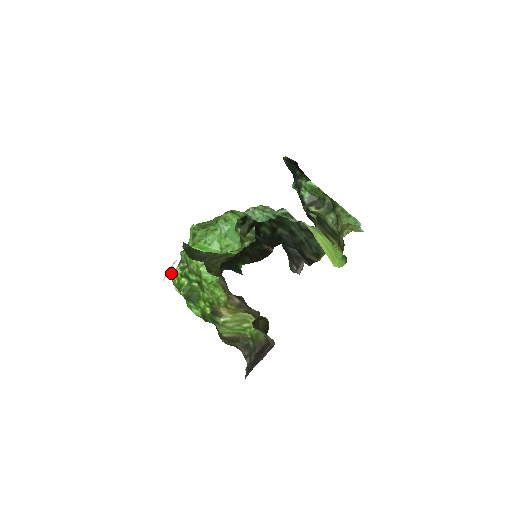
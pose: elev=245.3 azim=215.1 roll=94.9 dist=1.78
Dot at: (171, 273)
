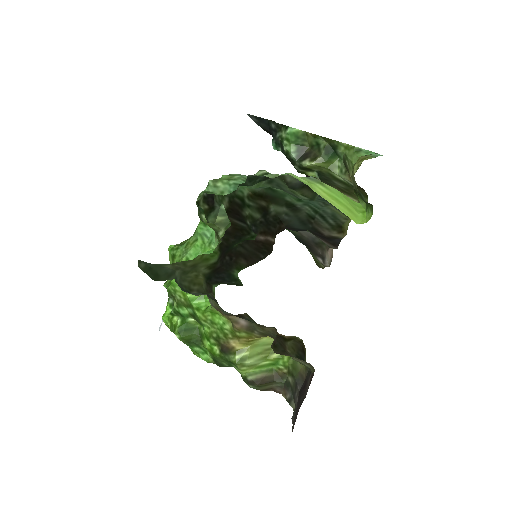
Dot at: occluded
